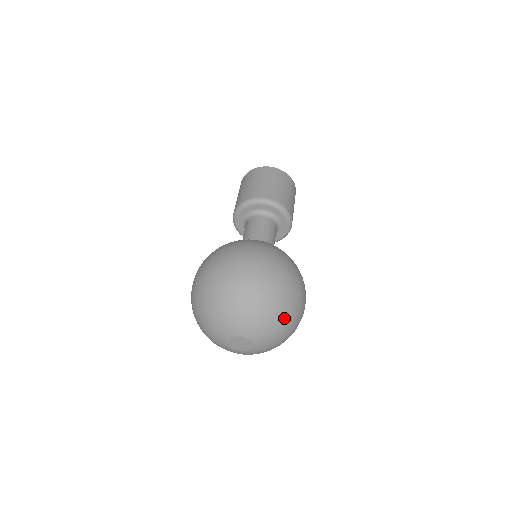
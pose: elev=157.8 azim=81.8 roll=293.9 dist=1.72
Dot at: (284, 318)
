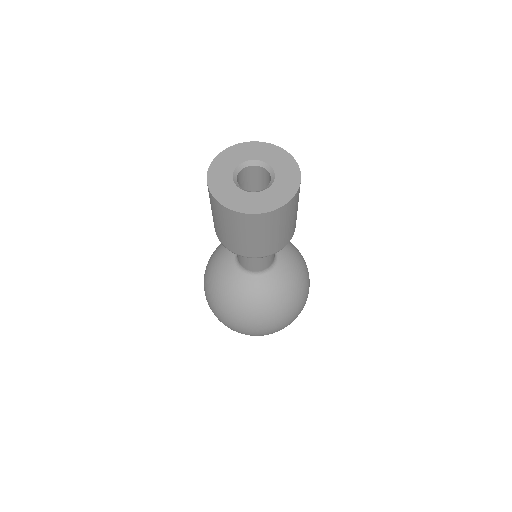
Dot at: occluded
